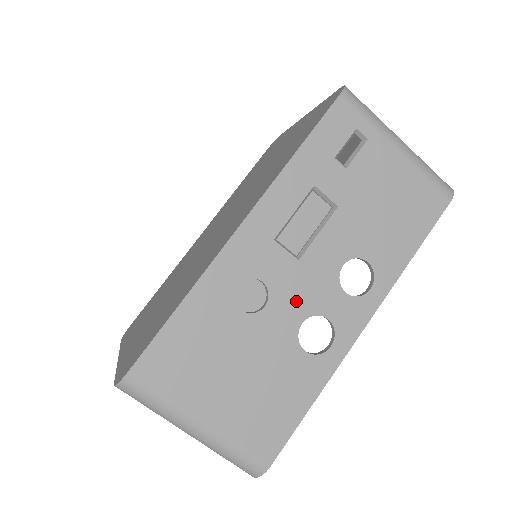
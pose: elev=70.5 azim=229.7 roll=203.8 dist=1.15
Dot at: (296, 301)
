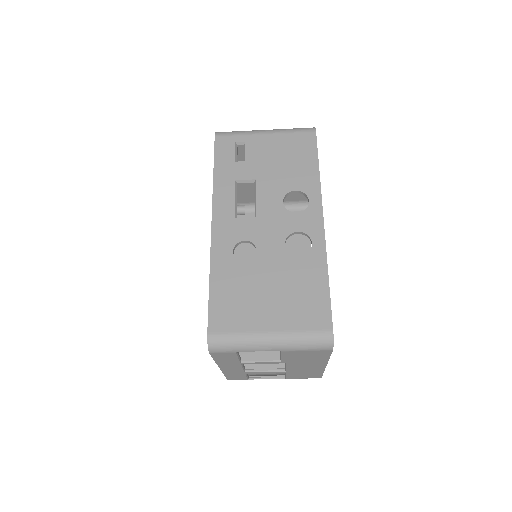
Dot at: (272, 236)
